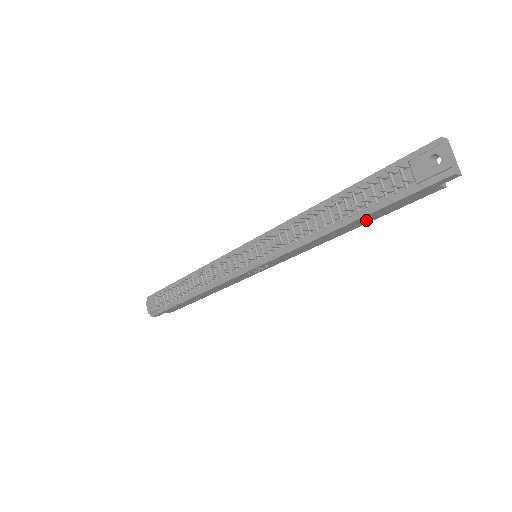
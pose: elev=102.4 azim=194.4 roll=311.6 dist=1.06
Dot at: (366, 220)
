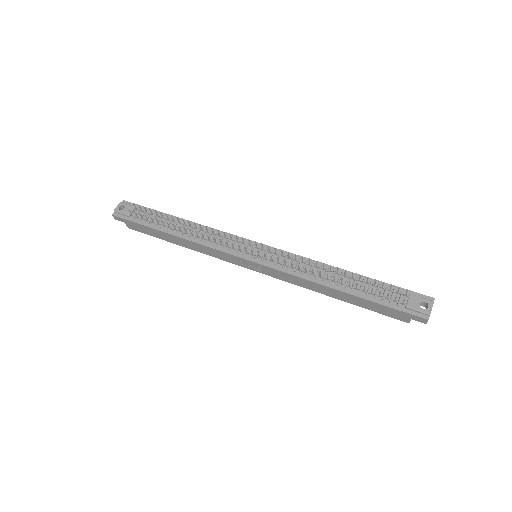
Dot at: (353, 300)
